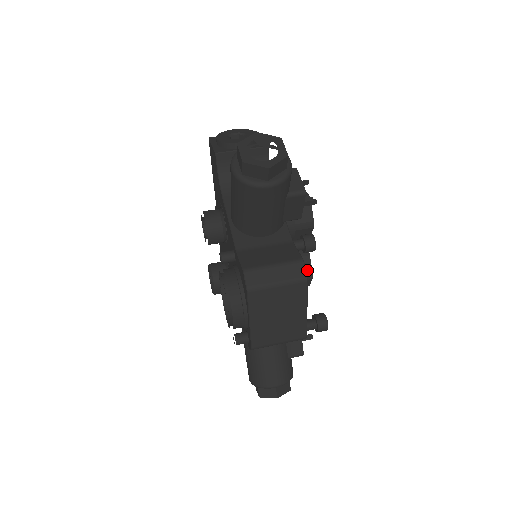
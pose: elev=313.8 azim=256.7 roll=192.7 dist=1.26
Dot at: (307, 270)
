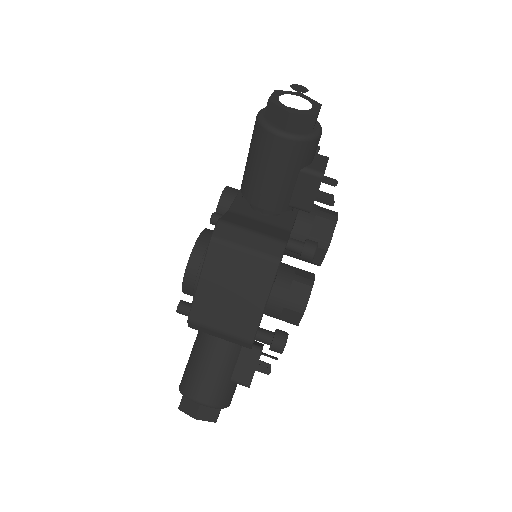
Dot at: (302, 300)
